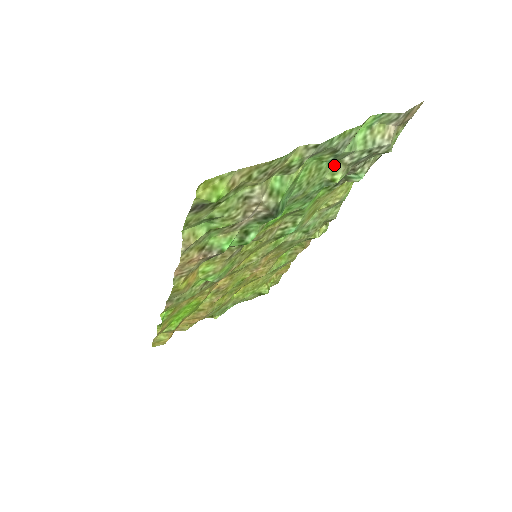
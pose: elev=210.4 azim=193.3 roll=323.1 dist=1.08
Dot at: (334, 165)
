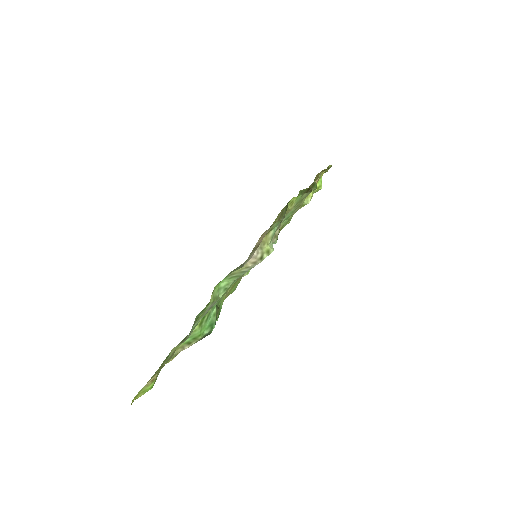
Dot at: occluded
